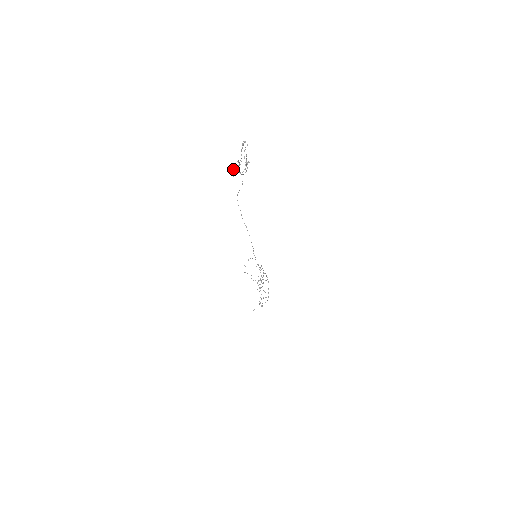
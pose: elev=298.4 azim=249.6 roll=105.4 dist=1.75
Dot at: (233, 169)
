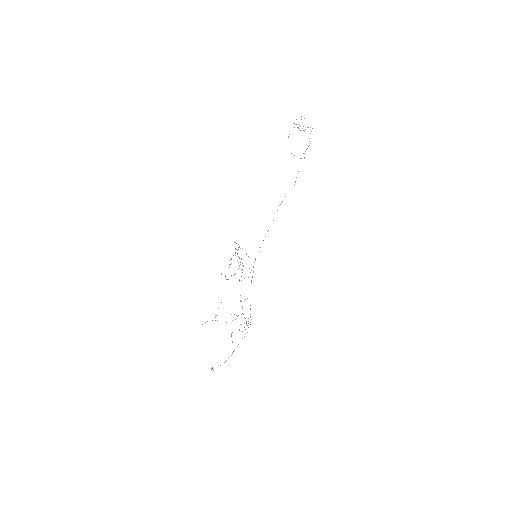
Dot at: occluded
